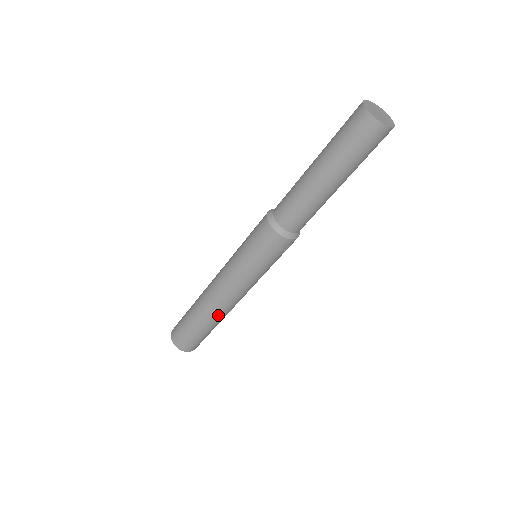
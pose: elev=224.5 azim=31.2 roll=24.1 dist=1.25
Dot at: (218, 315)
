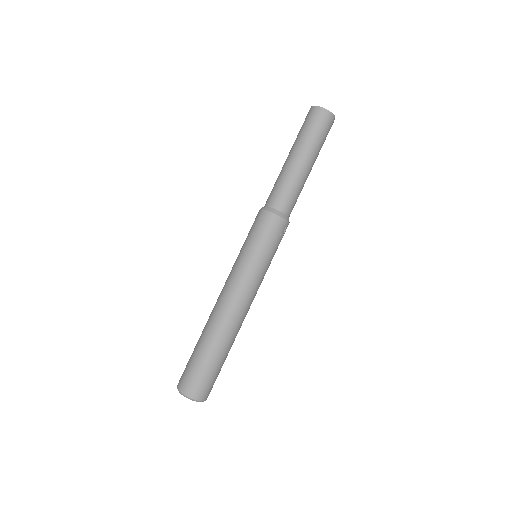
Dot at: (234, 331)
